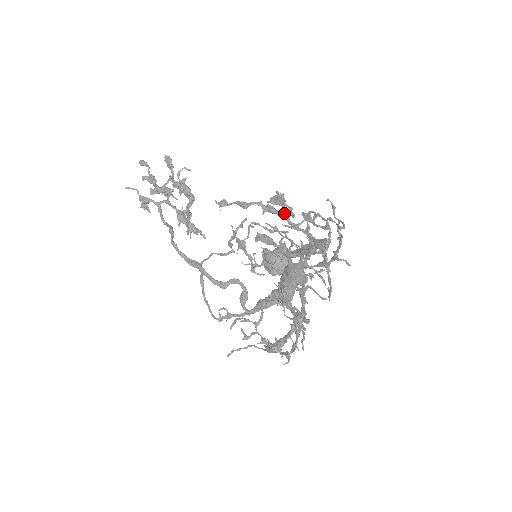
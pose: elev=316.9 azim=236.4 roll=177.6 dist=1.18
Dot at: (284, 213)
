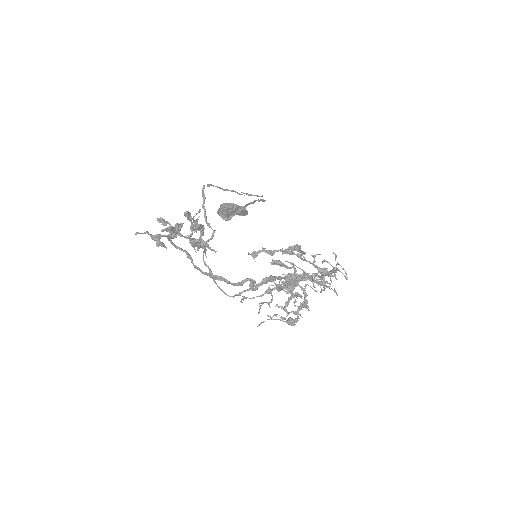
Dot at: (298, 254)
